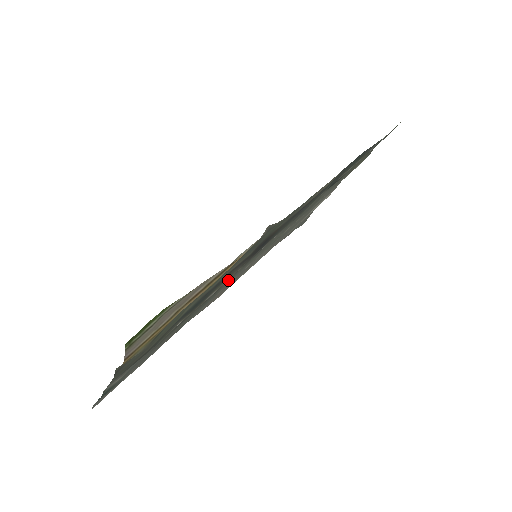
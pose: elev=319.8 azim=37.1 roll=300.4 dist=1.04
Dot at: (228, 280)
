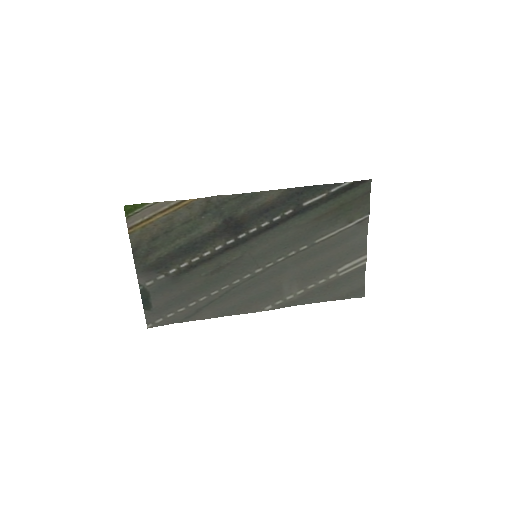
Dot at: (228, 259)
